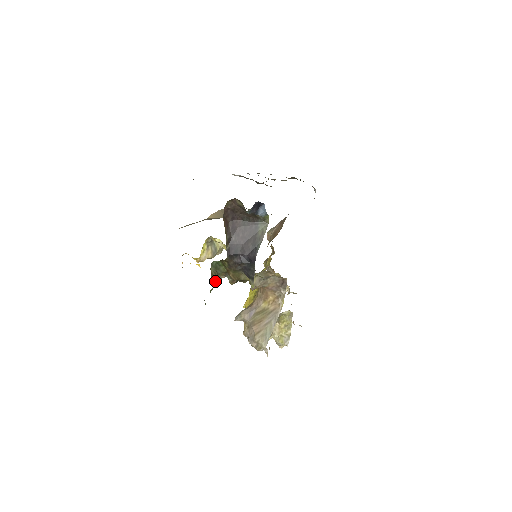
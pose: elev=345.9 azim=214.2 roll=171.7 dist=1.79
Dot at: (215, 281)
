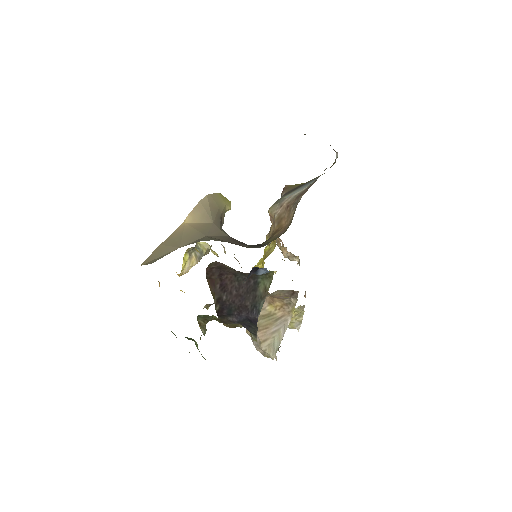
Dot at: (205, 328)
